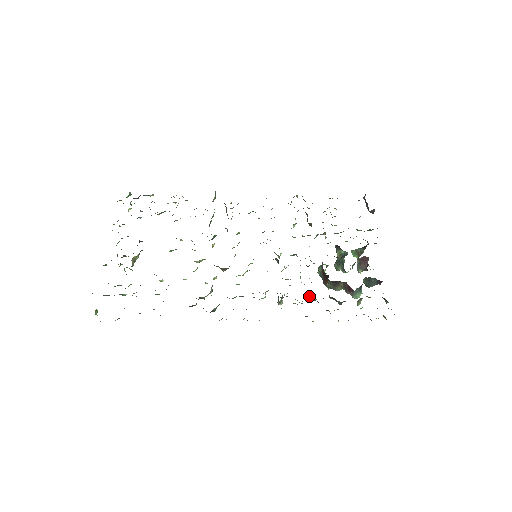
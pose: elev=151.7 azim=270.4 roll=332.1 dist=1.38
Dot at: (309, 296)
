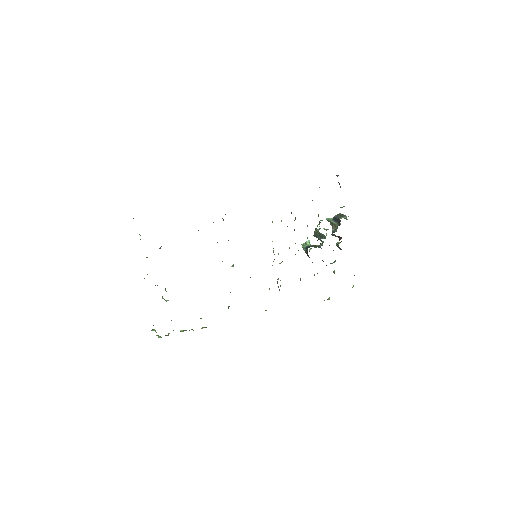
Dot at: occluded
